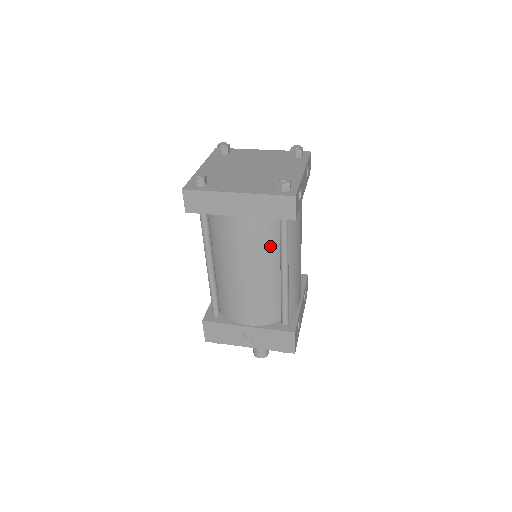
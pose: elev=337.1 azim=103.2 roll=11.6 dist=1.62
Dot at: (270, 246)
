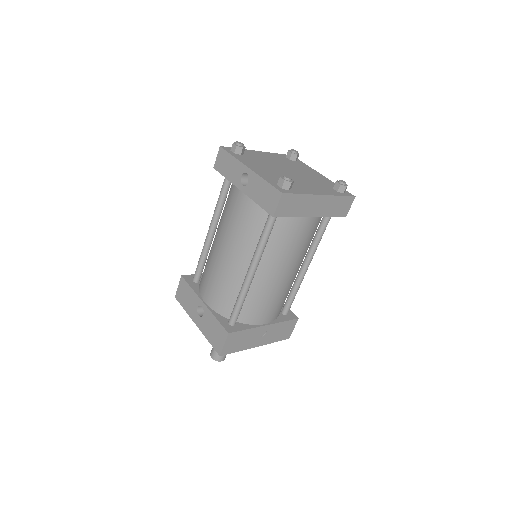
Dot at: (310, 242)
